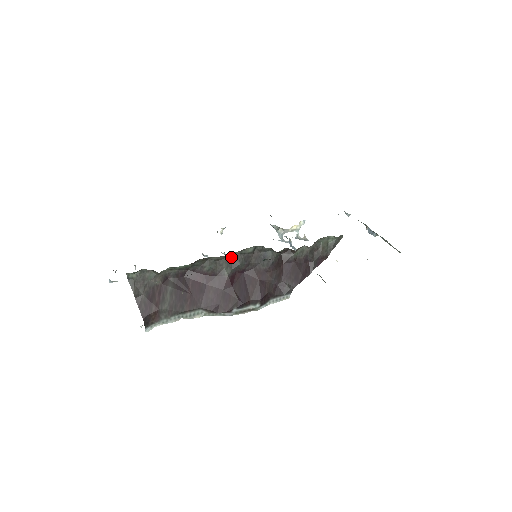
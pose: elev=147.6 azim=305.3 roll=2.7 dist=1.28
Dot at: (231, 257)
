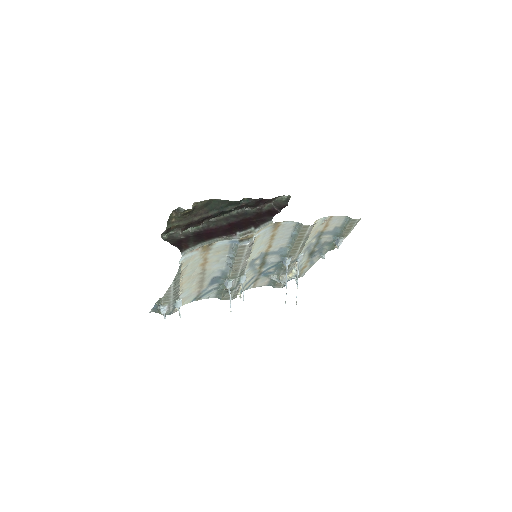
Dot at: (224, 218)
